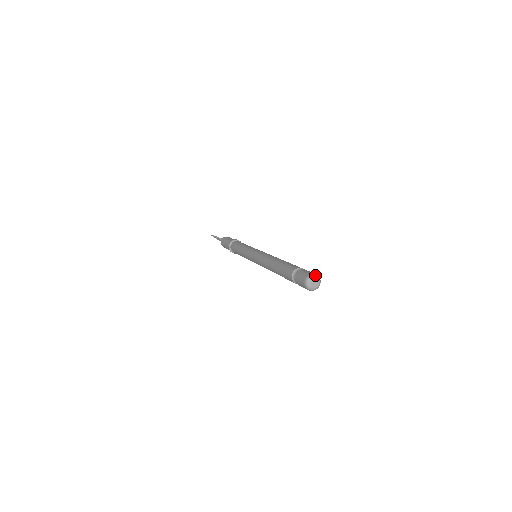
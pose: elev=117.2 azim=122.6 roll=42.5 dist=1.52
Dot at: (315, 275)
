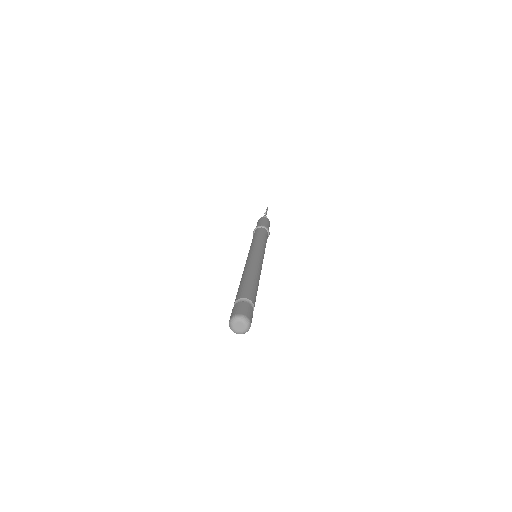
Dot at: (236, 317)
